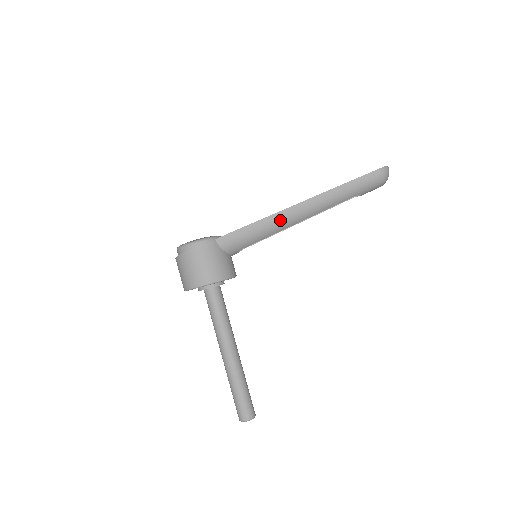
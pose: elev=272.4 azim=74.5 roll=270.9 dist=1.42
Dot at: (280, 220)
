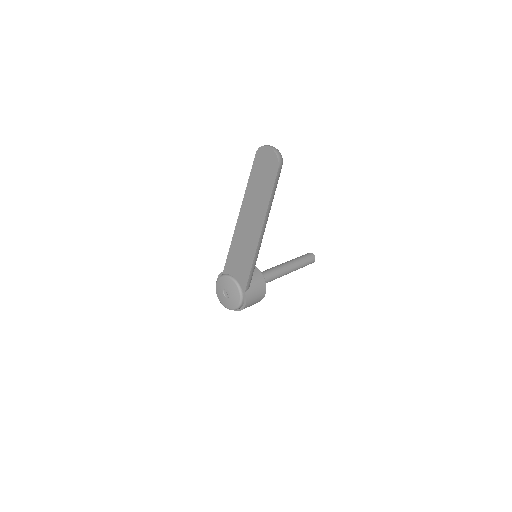
Dot at: (259, 249)
